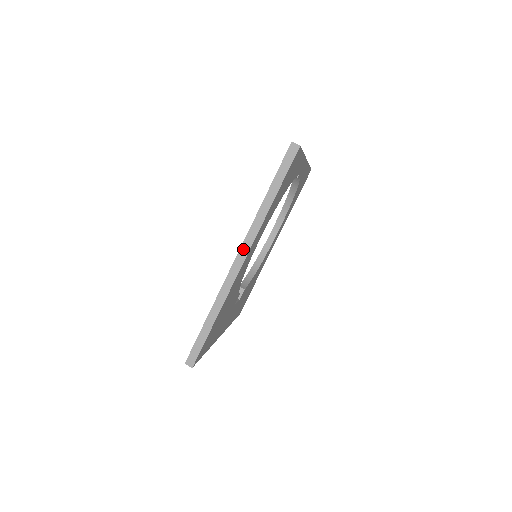
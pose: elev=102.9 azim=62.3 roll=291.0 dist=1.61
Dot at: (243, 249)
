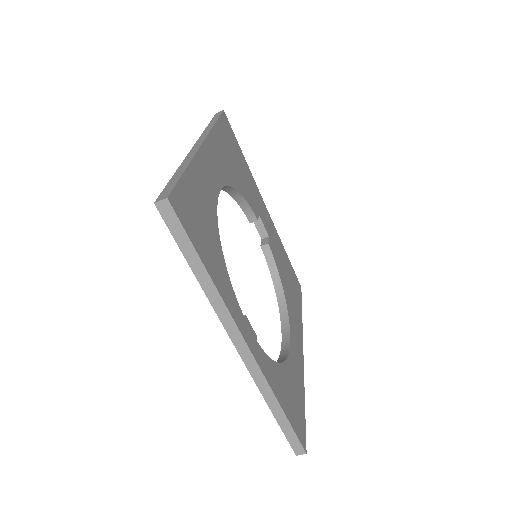
Dot at: occluded
